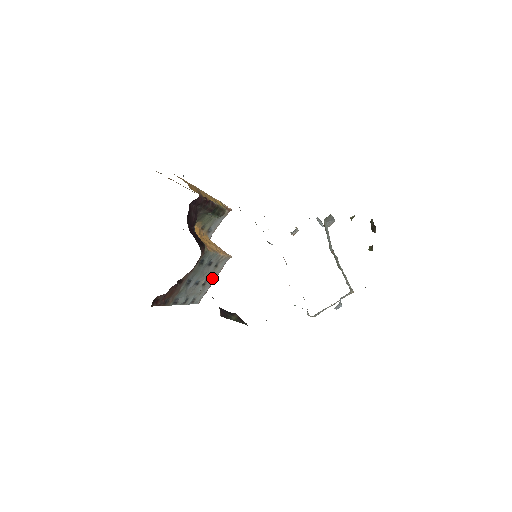
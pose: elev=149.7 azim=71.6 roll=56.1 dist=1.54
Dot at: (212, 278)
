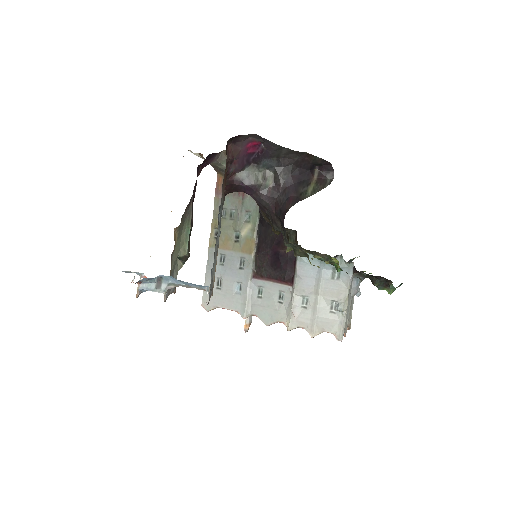
Dot at: occluded
